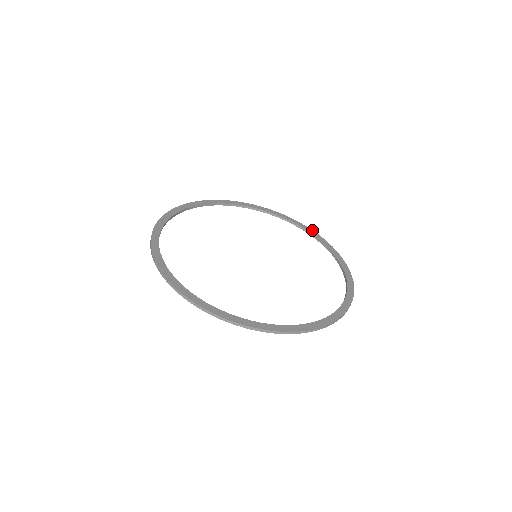
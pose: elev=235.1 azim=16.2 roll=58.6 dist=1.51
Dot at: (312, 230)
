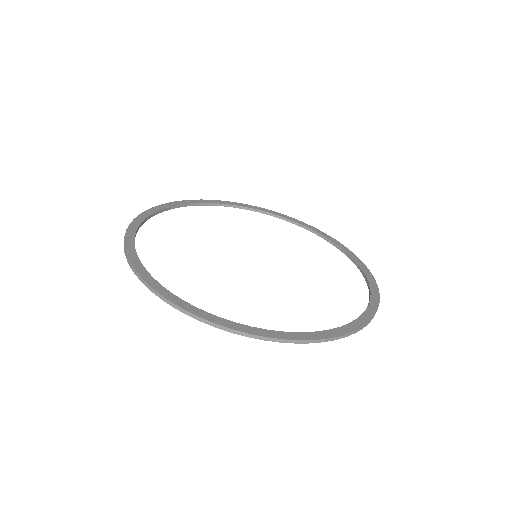
Dot at: (357, 257)
